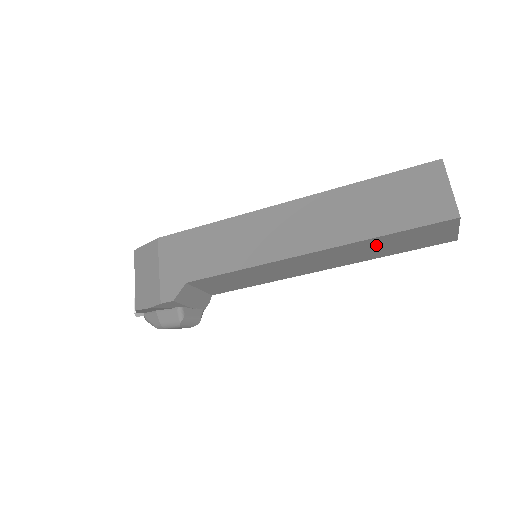
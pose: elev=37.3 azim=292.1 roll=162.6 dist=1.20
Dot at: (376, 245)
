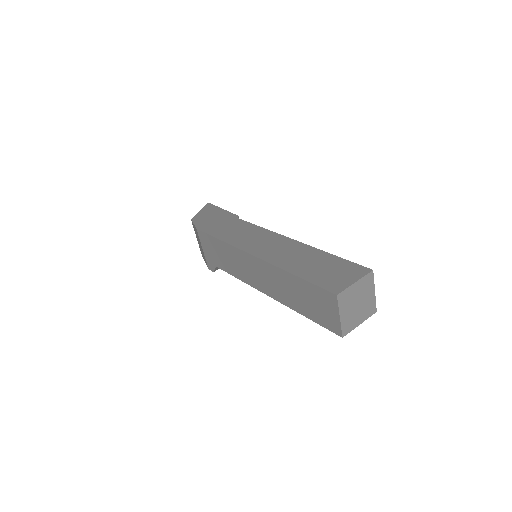
Dot at: occluded
